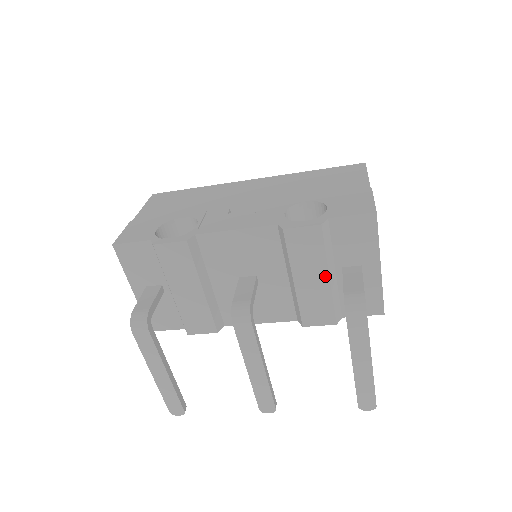
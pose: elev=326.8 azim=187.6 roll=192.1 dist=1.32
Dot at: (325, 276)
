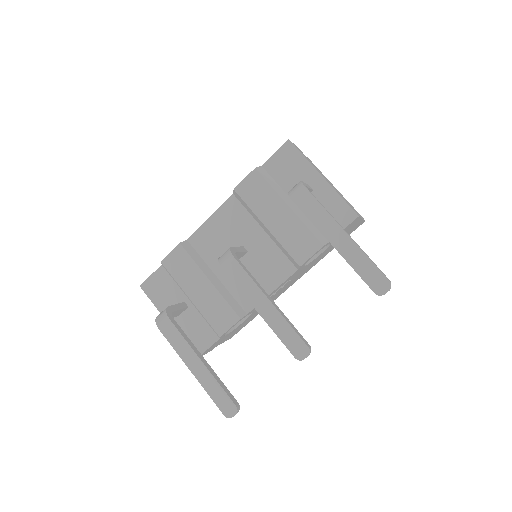
Dot at: (284, 207)
